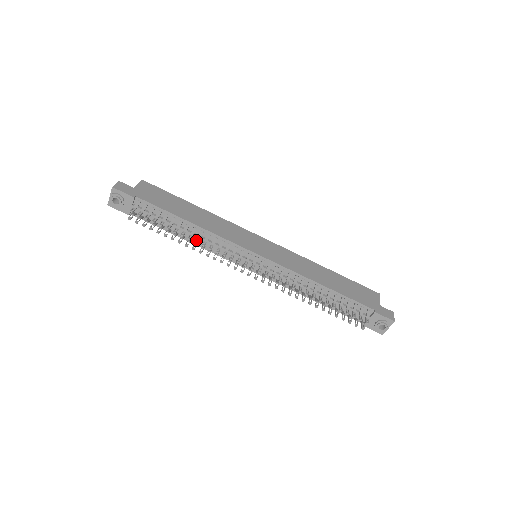
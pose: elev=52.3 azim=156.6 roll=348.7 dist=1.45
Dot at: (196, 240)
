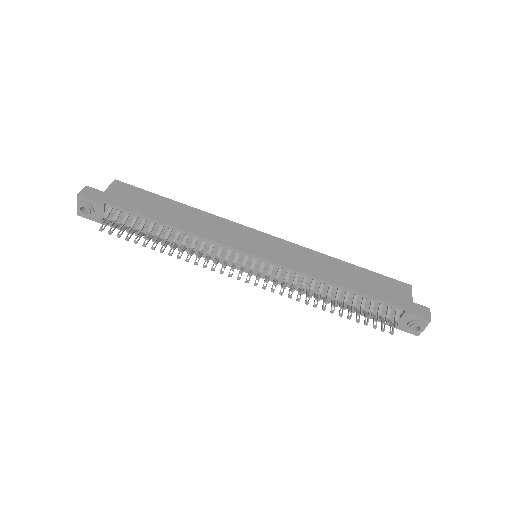
Dot at: occluded
